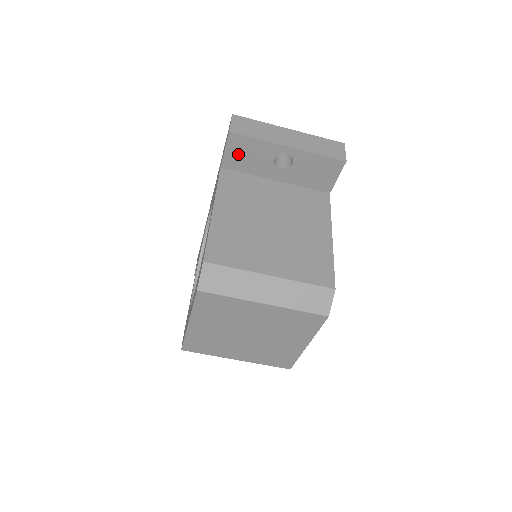
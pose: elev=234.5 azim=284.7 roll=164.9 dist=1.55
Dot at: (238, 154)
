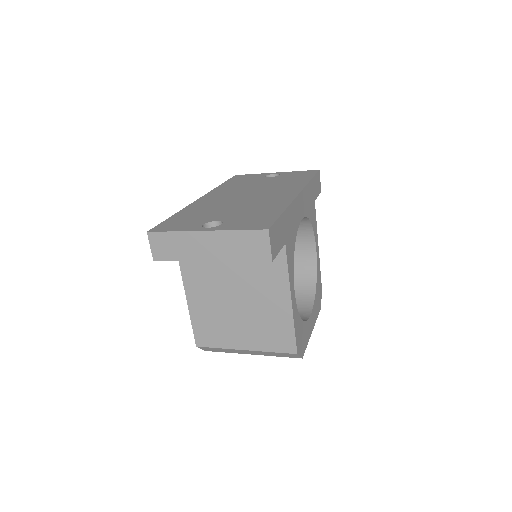
Dot at: occluded
